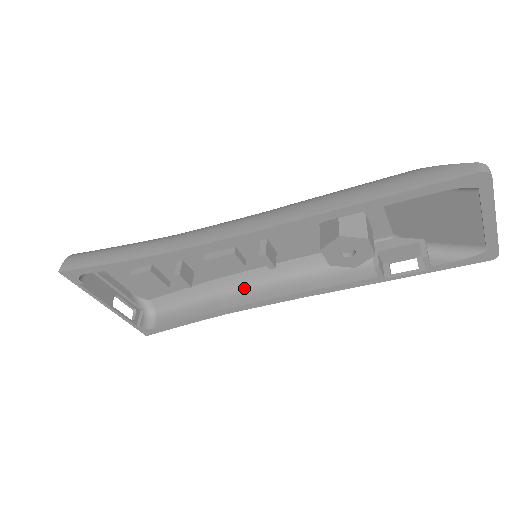
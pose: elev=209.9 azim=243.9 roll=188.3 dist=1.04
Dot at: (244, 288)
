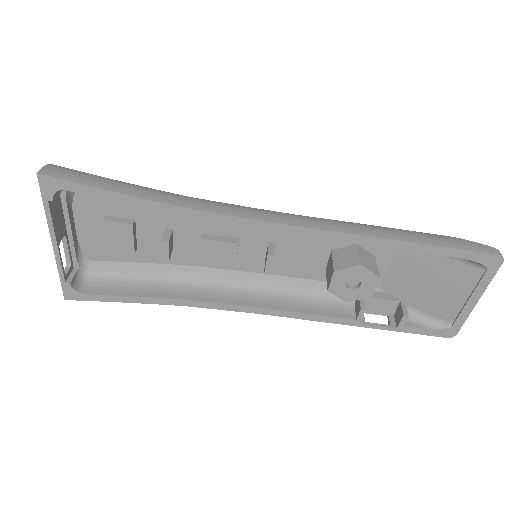
Dot at: (215, 286)
